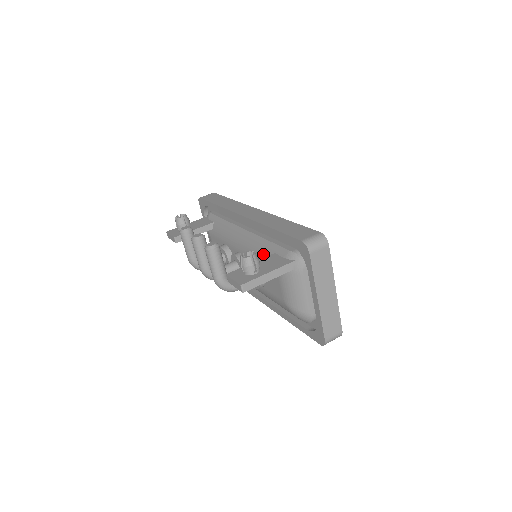
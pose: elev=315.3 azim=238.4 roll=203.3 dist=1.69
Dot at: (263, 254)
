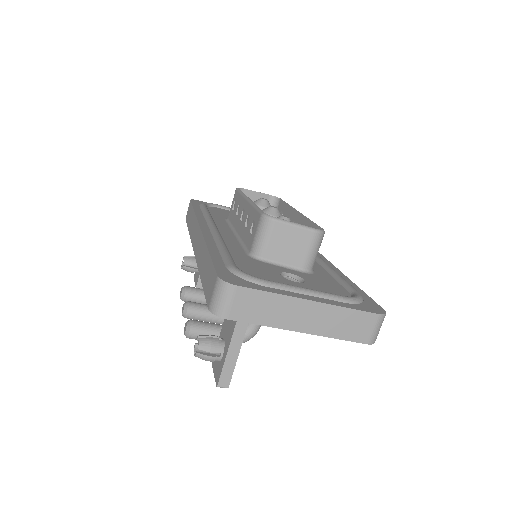
Dot at: occluded
